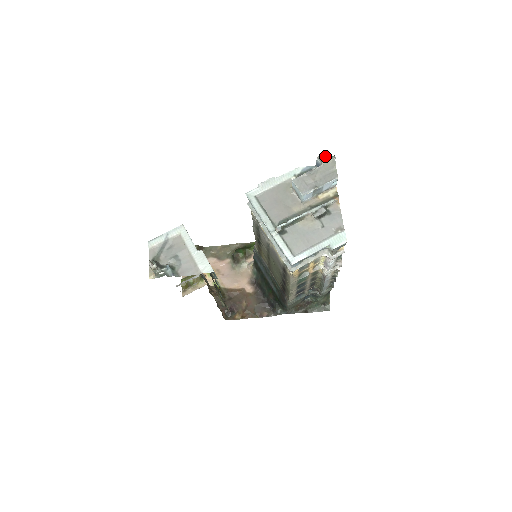
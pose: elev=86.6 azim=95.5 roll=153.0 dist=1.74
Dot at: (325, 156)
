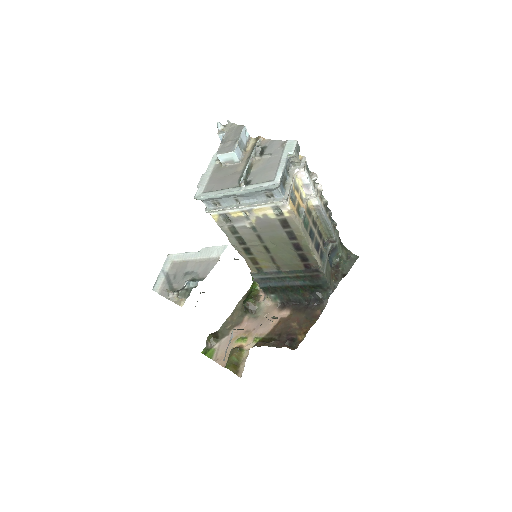
Dot at: (221, 125)
